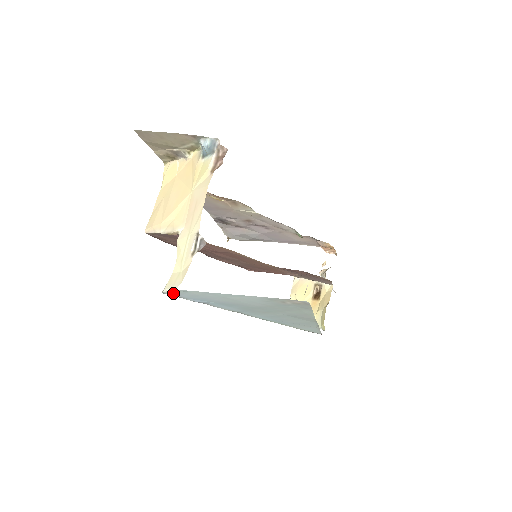
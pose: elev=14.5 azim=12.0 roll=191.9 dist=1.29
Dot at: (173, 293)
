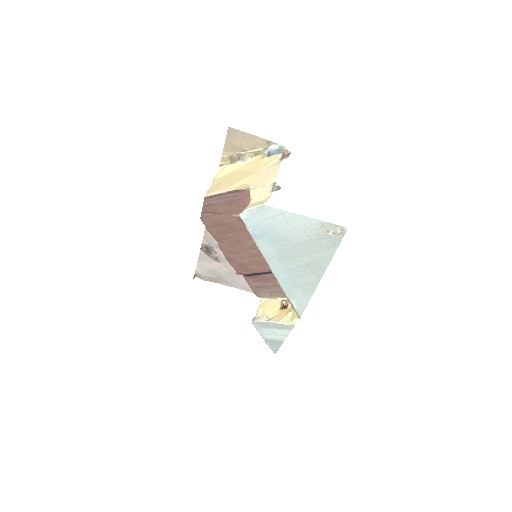
Dot at: (250, 214)
